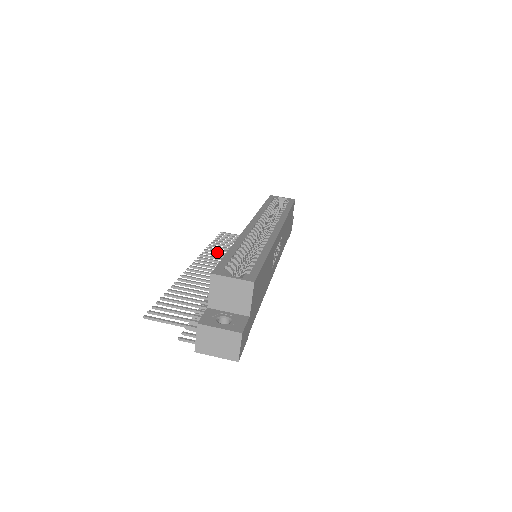
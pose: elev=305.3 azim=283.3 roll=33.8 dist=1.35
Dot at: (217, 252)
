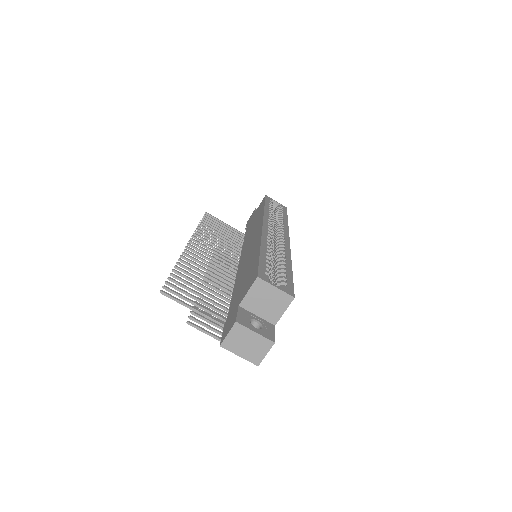
Dot at: (208, 235)
